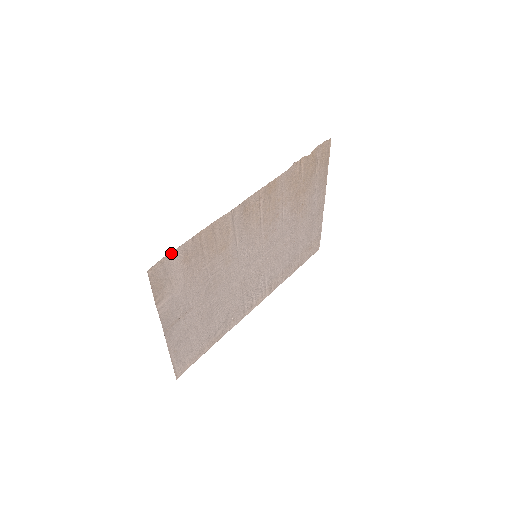
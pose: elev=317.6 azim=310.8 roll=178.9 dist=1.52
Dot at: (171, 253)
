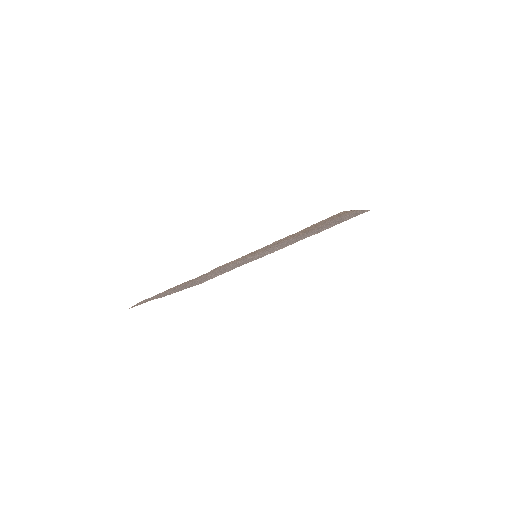
Dot at: occluded
